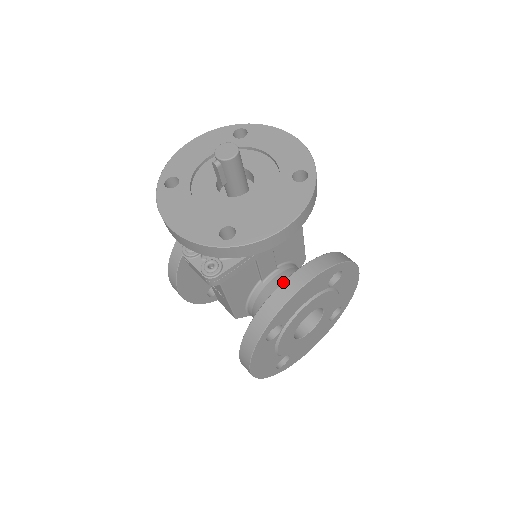
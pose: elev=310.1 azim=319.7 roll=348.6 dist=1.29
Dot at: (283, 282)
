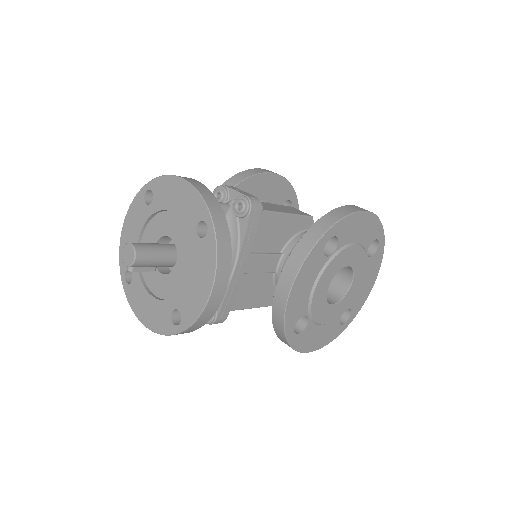
Dot at: (275, 290)
